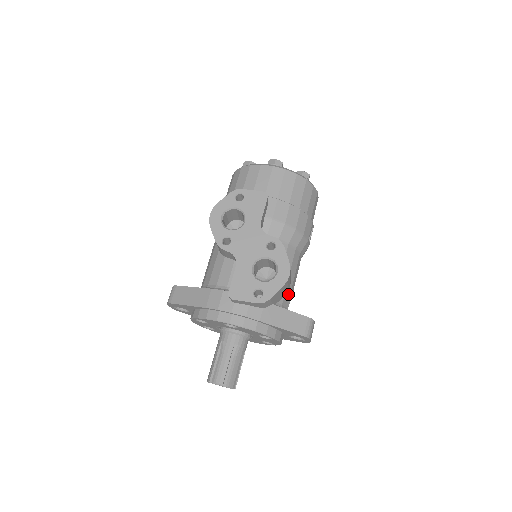
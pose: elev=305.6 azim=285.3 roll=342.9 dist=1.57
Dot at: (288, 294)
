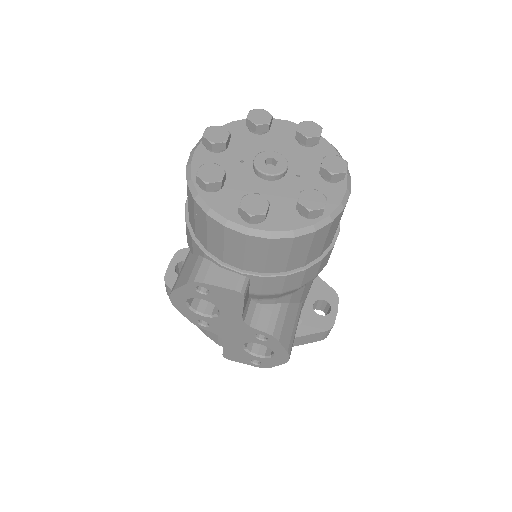
Dot at: occluded
